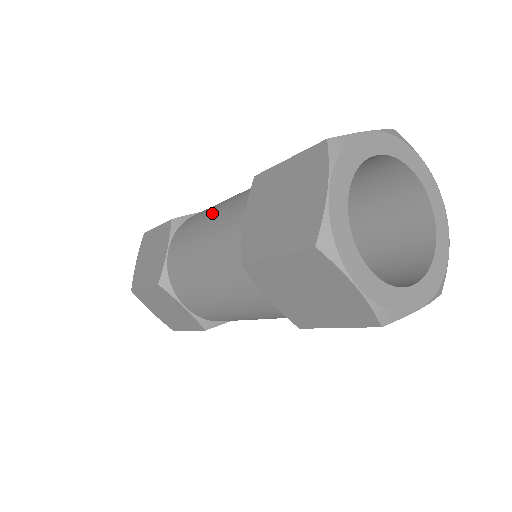
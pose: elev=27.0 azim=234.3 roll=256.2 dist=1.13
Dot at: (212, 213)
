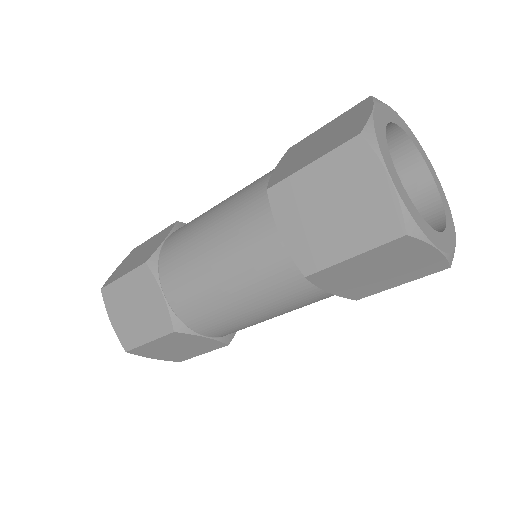
Dot at: (211, 239)
